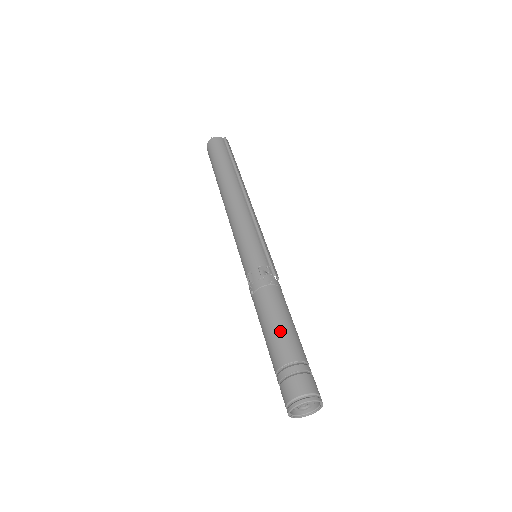
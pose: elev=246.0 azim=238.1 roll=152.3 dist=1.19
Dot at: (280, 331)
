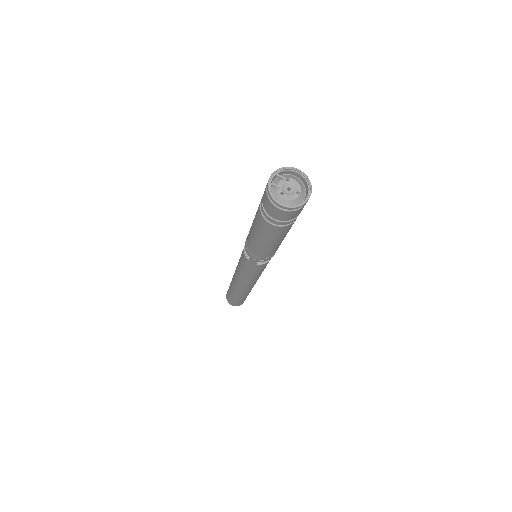
Dot at: occluded
